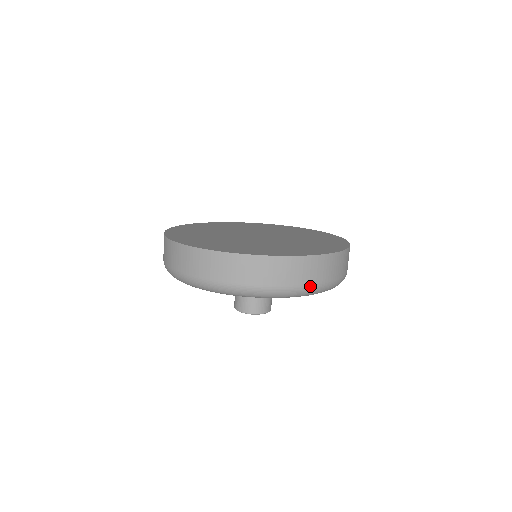
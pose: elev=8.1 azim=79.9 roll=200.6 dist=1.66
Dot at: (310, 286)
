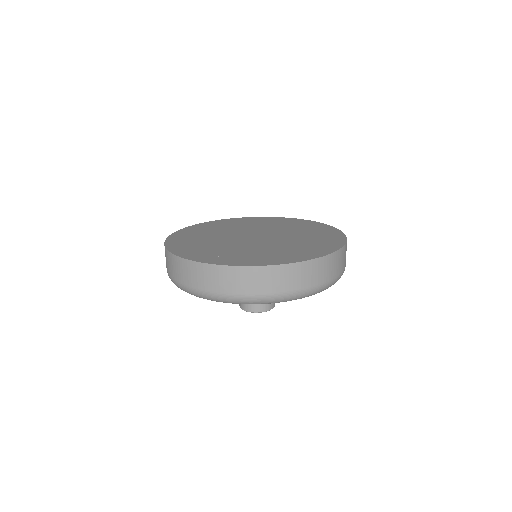
Dot at: (344, 270)
